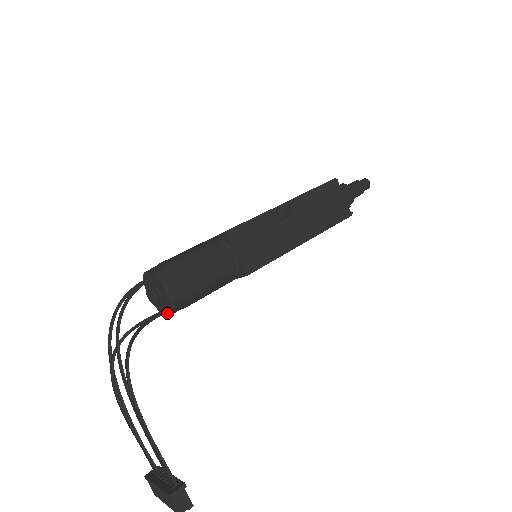
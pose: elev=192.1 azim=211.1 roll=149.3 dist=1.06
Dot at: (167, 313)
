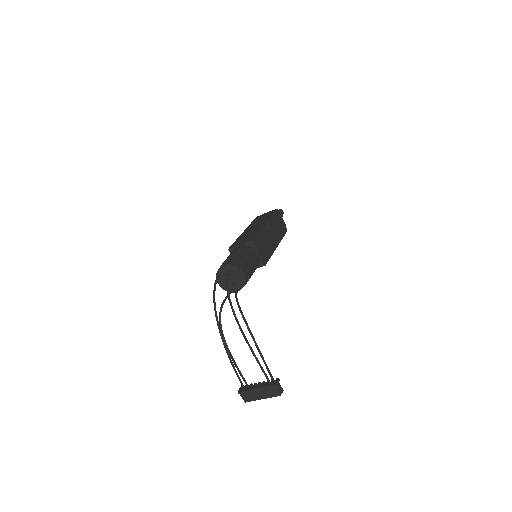
Dot at: (237, 290)
